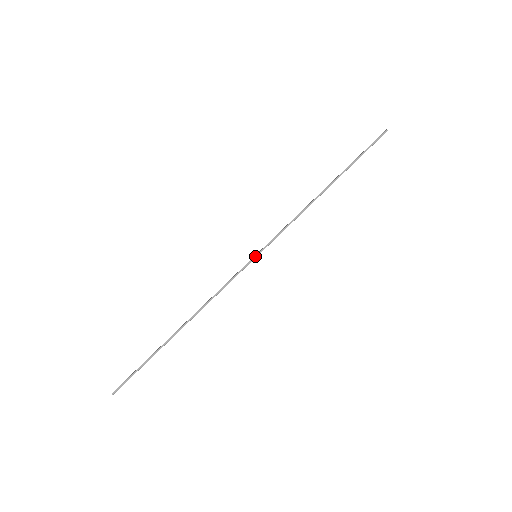
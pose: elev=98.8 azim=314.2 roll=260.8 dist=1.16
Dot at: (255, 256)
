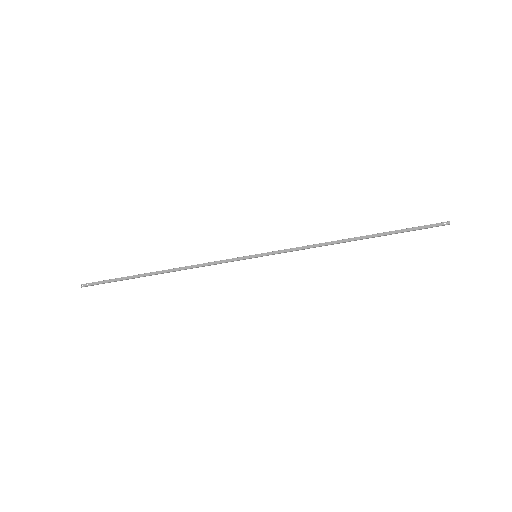
Dot at: (255, 257)
